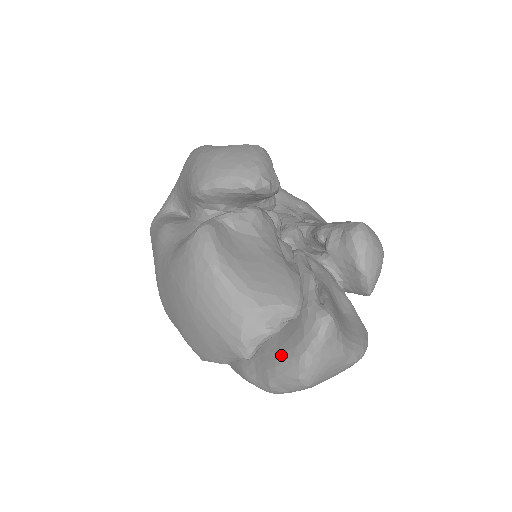
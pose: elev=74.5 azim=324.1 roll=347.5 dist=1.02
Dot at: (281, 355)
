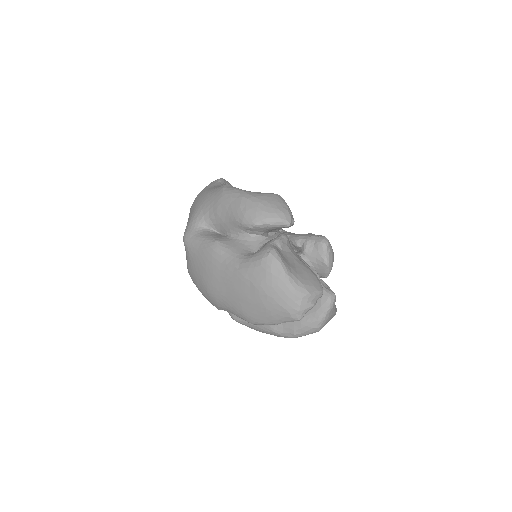
Dot at: (305, 317)
